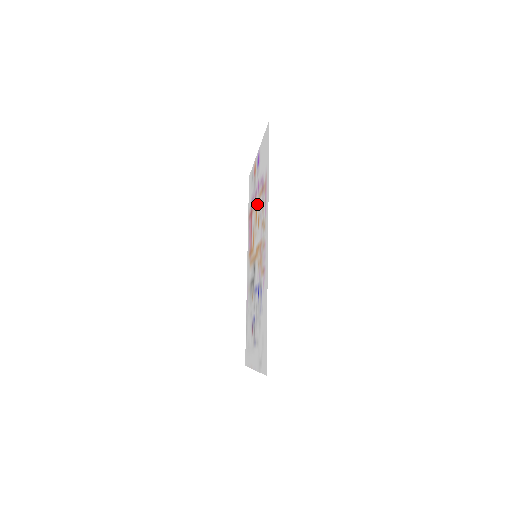
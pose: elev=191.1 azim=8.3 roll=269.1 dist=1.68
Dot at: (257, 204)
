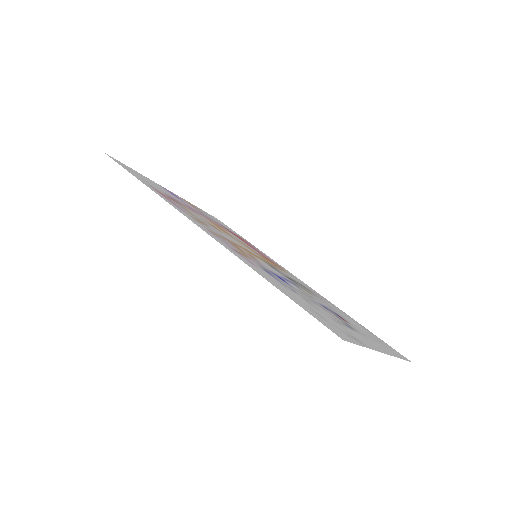
Dot at: (207, 220)
